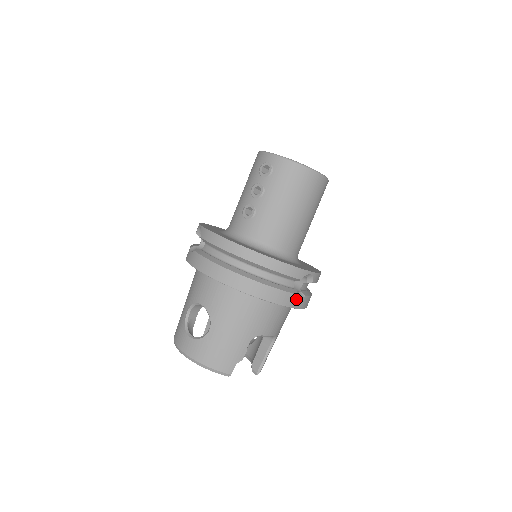
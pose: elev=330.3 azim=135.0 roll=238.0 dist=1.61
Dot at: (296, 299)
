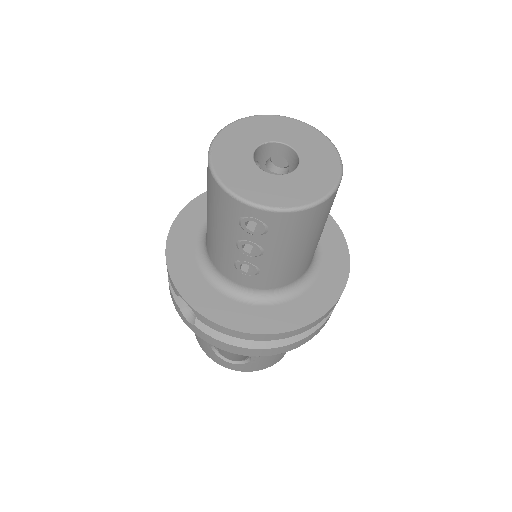
Dot at: occluded
